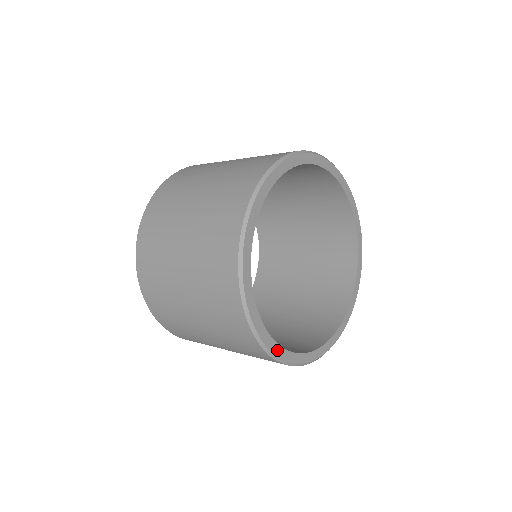
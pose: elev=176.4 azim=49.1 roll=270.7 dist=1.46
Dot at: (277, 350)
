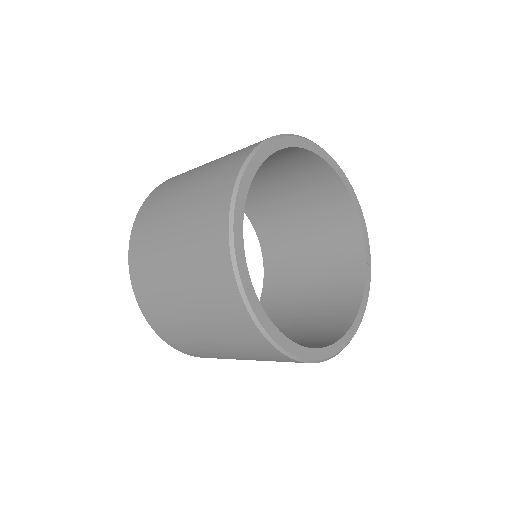
Dot at: (265, 321)
